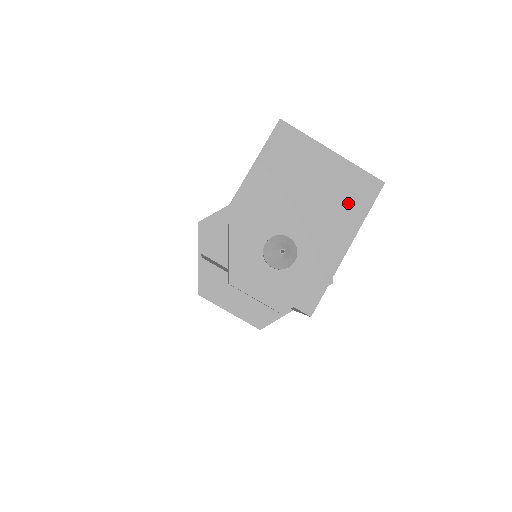
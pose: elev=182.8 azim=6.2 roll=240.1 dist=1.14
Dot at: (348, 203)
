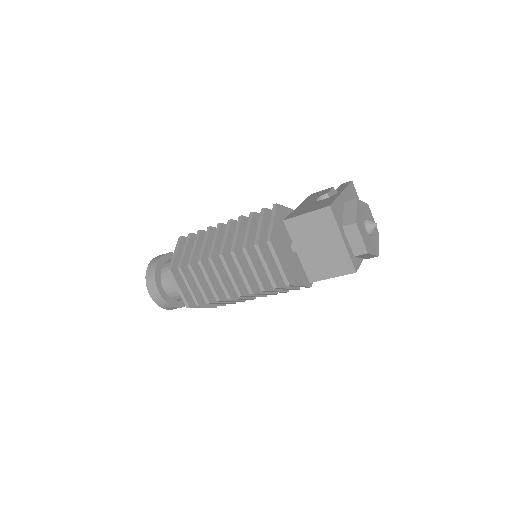
Dot at: occluded
